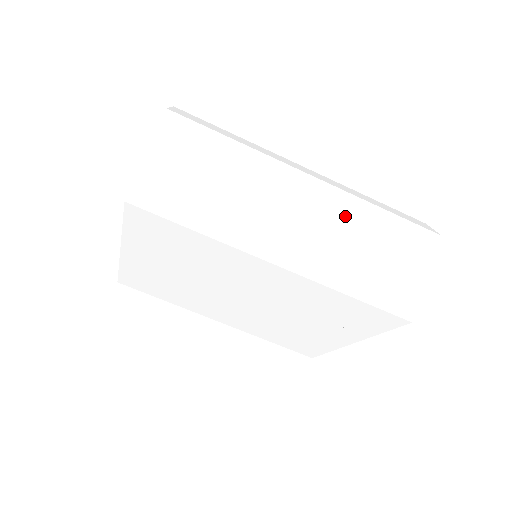
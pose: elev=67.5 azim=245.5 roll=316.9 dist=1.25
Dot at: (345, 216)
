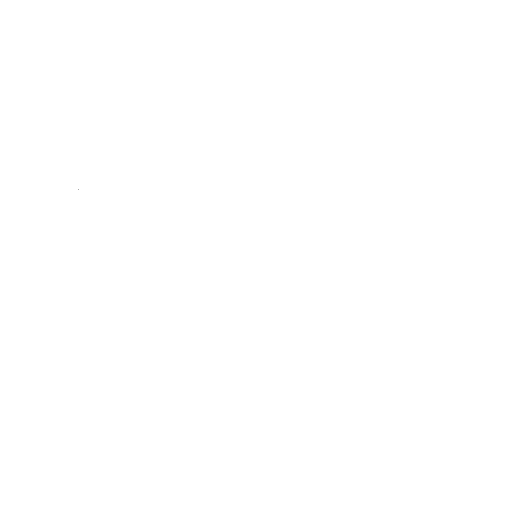
Dot at: (257, 158)
